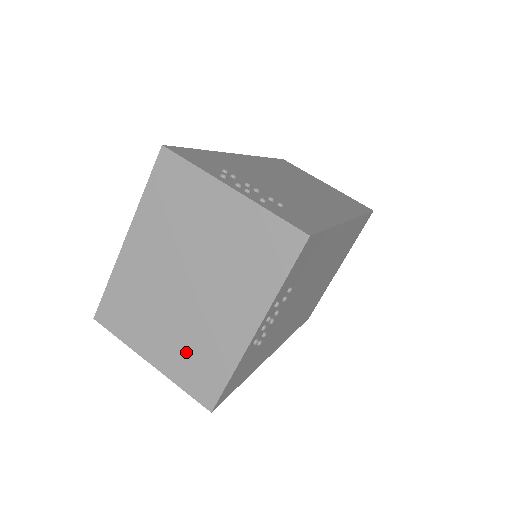
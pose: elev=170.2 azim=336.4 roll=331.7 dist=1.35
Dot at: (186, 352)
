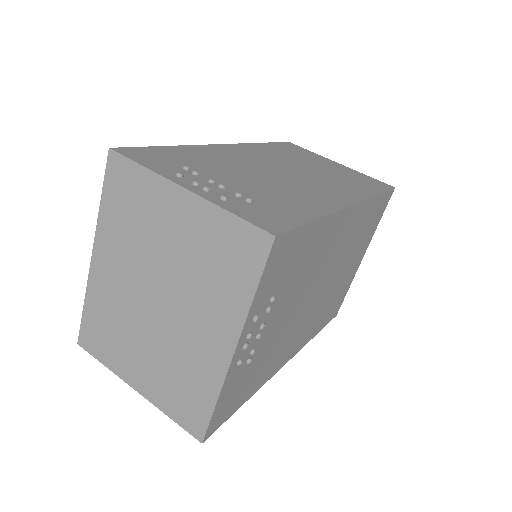
Dot at: (167, 377)
